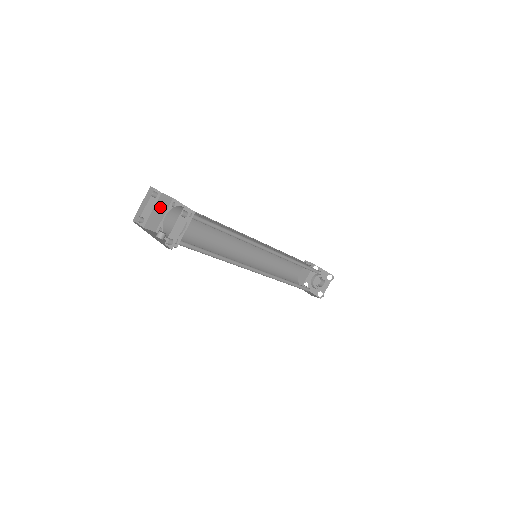
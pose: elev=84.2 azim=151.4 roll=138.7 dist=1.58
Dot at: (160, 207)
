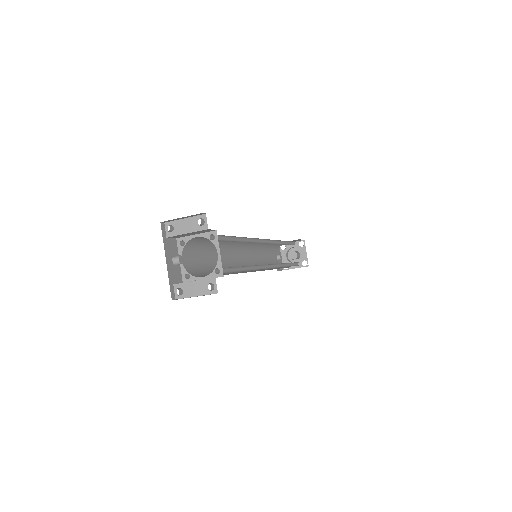
Dot at: (197, 232)
